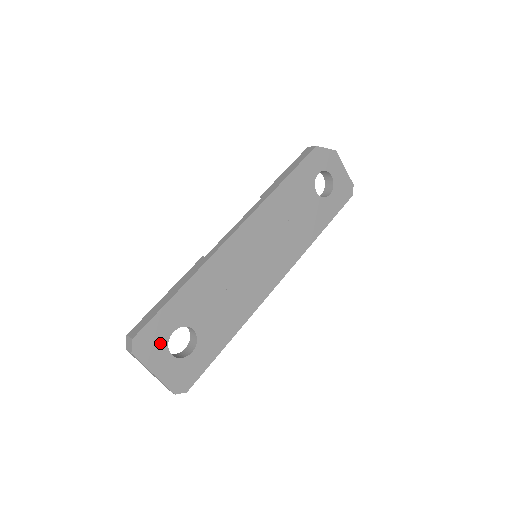
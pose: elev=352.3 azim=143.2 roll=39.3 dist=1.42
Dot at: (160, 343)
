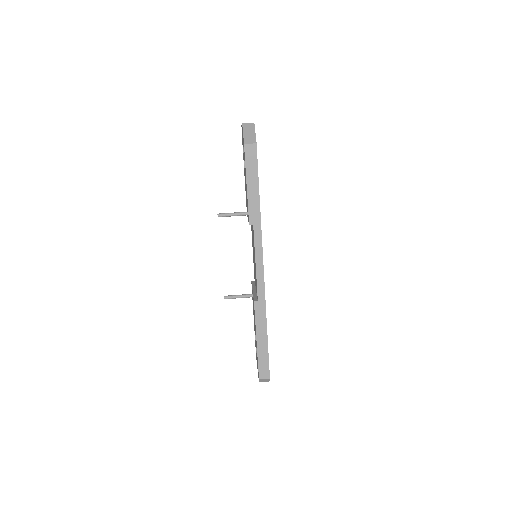
Dot at: occluded
